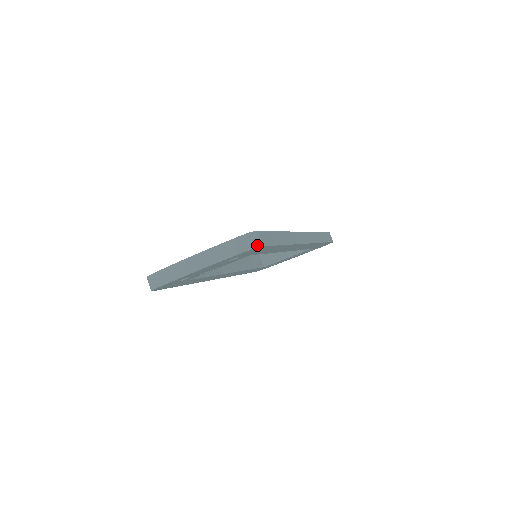
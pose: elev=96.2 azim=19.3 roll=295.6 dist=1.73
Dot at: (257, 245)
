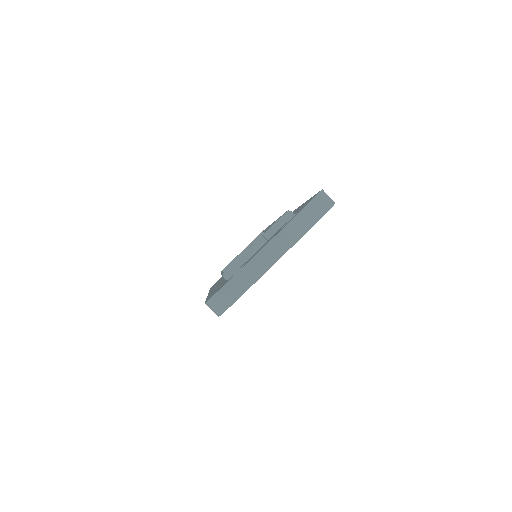
Dot at: (333, 202)
